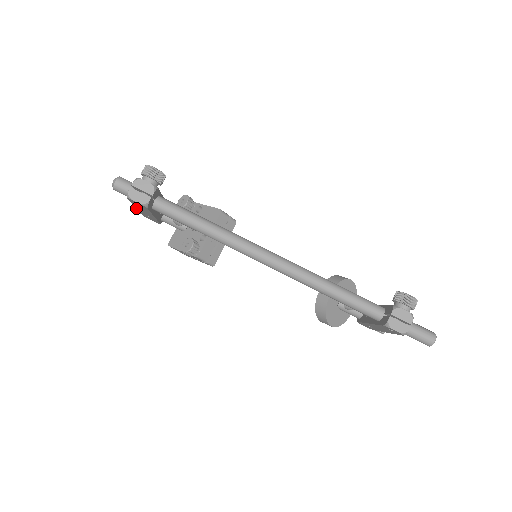
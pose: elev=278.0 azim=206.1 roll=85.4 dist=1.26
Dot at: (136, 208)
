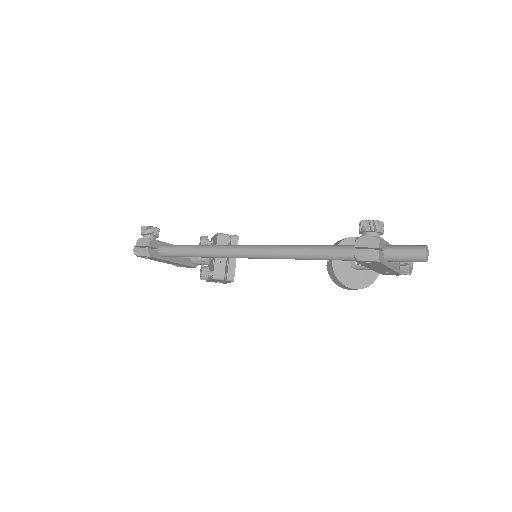
Dot at: occluded
